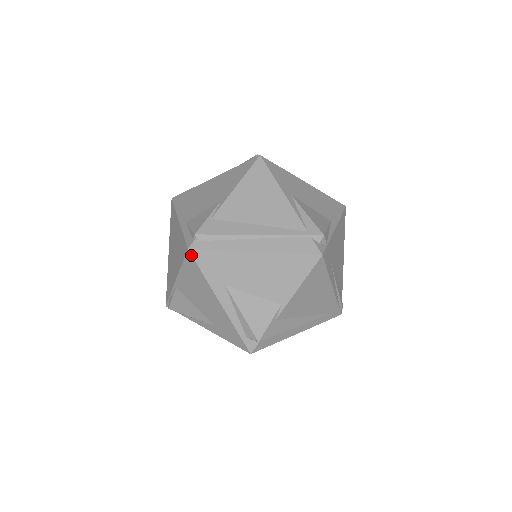
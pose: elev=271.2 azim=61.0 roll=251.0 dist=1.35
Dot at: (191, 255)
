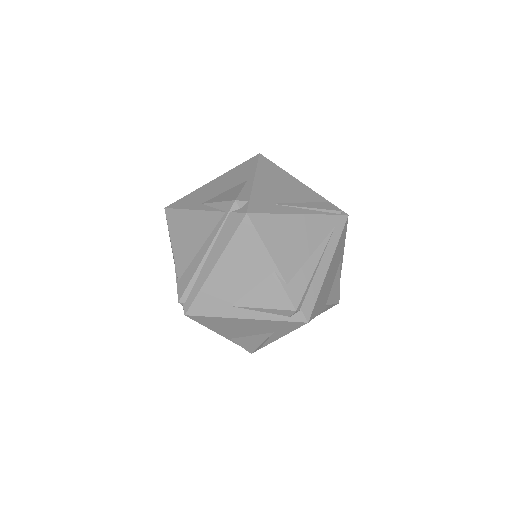
Dot at: (191, 316)
